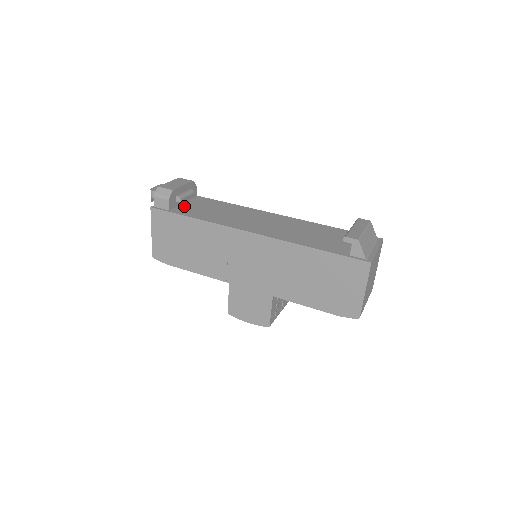
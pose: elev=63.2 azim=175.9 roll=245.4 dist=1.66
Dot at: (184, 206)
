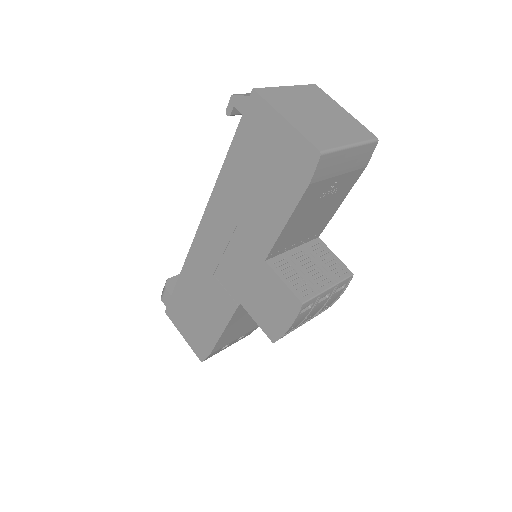
Dot at: occluded
